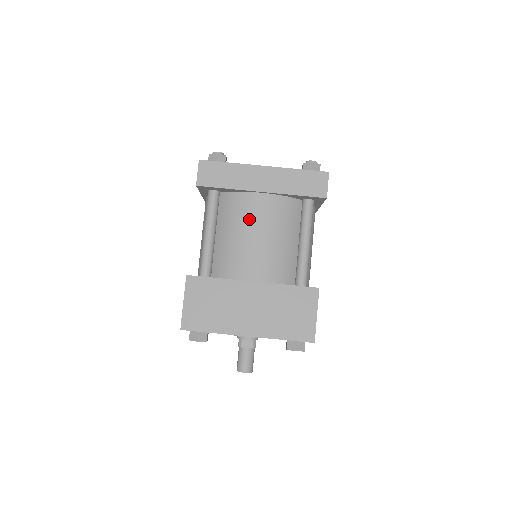
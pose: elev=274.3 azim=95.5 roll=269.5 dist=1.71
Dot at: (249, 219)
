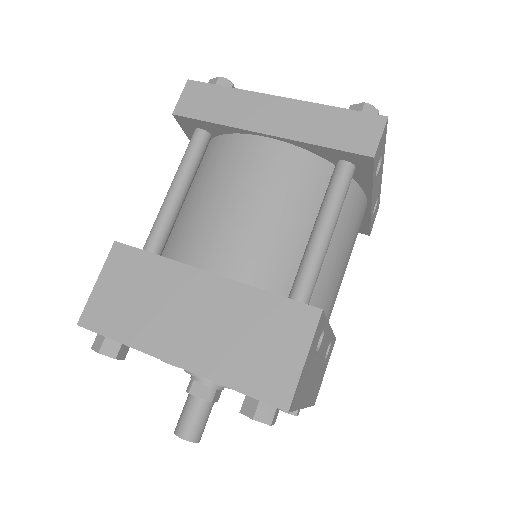
Dot at: (236, 174)
